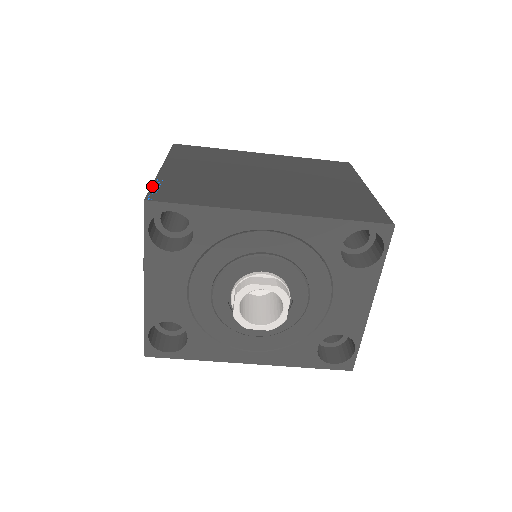
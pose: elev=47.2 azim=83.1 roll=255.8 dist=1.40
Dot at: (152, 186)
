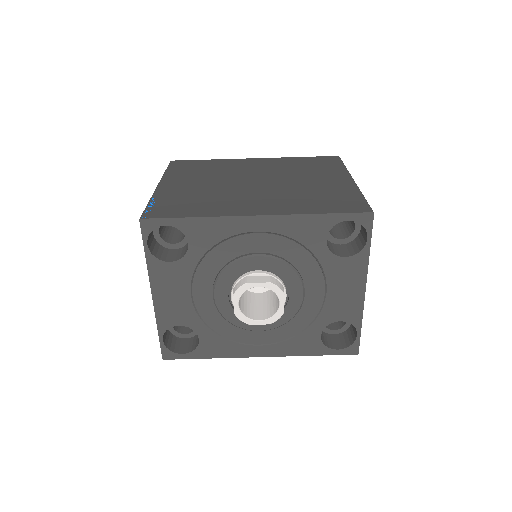
Dot at: (148, 204)
